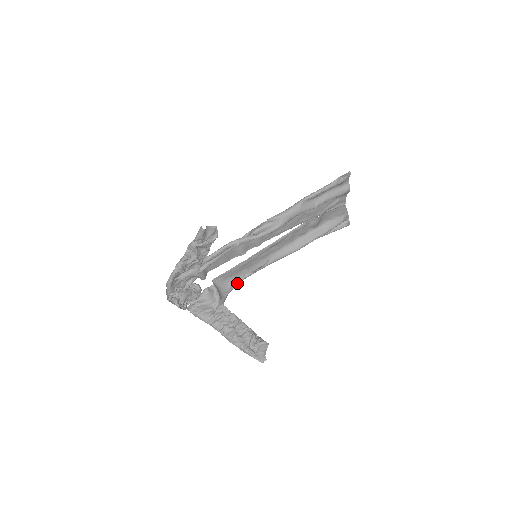
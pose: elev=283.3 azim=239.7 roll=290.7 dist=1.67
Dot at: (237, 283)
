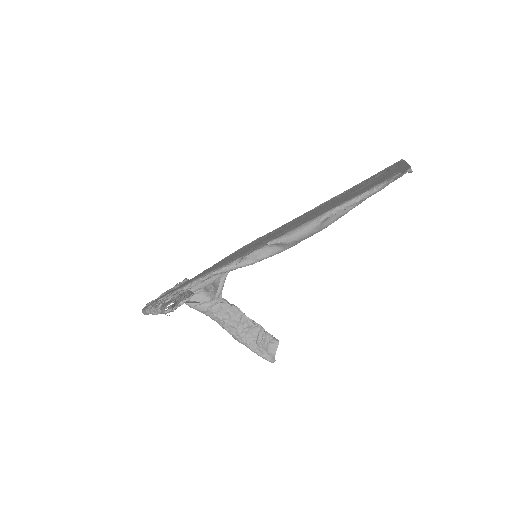
Dot at: occluded
